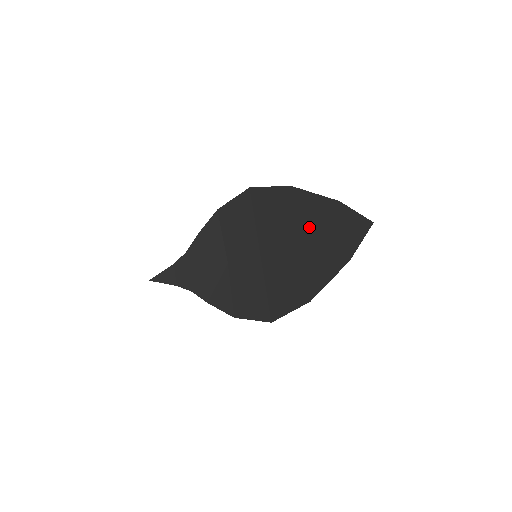
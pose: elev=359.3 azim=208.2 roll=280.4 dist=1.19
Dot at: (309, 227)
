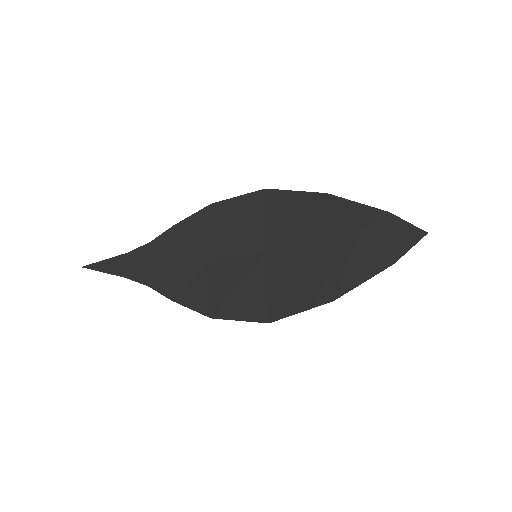
Dot at: (346, 232)
